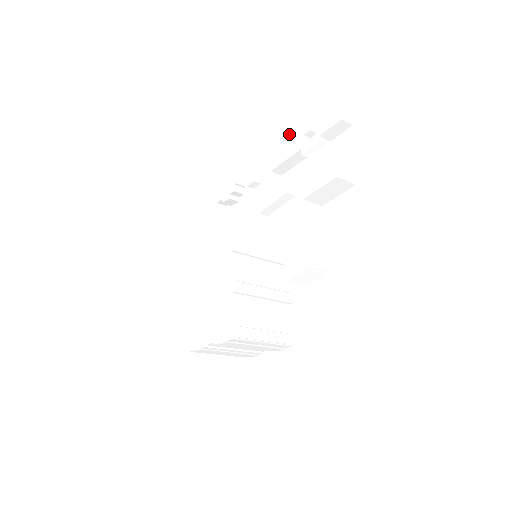
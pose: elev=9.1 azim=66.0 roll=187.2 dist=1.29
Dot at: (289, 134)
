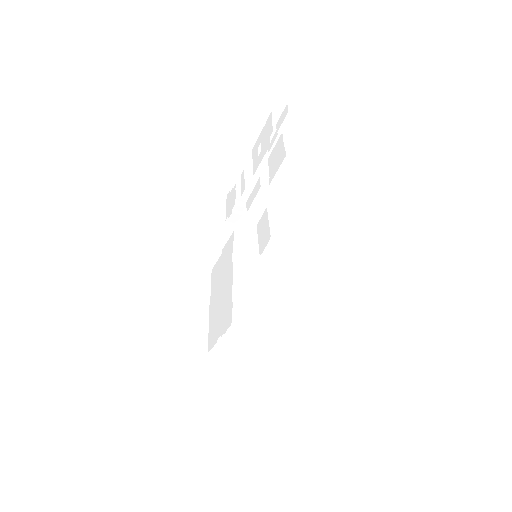
Dot at: (262, 142)
